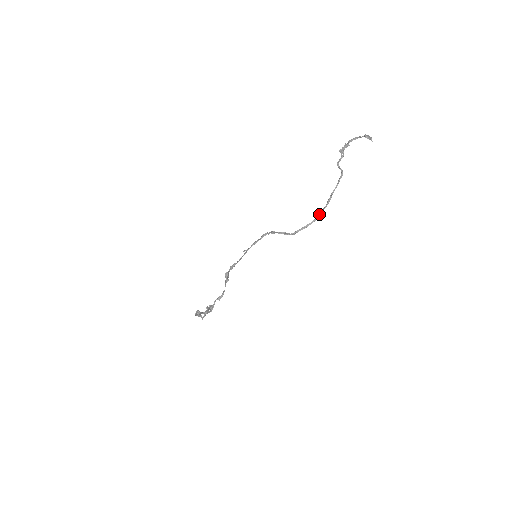
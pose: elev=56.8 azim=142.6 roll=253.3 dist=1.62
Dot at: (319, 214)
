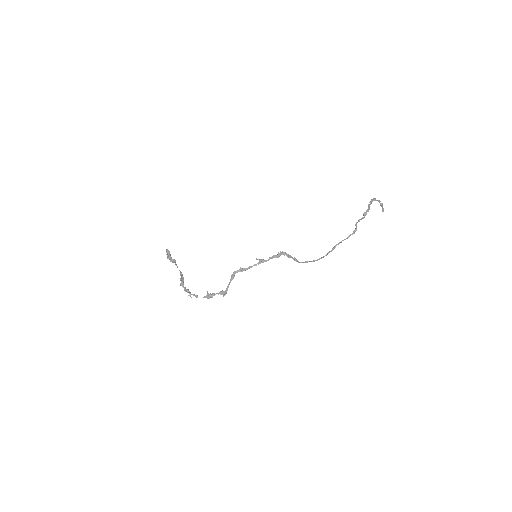
Dot at: occluded
